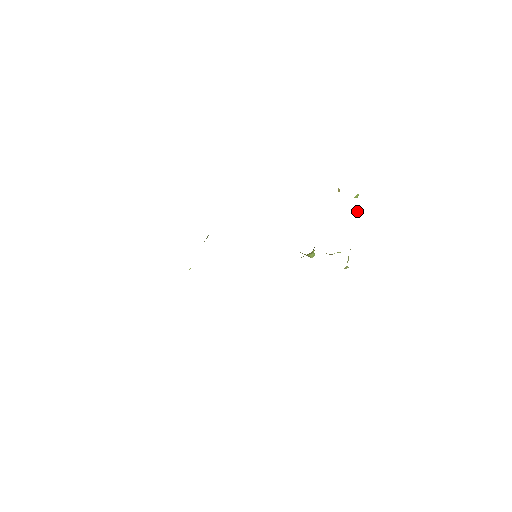
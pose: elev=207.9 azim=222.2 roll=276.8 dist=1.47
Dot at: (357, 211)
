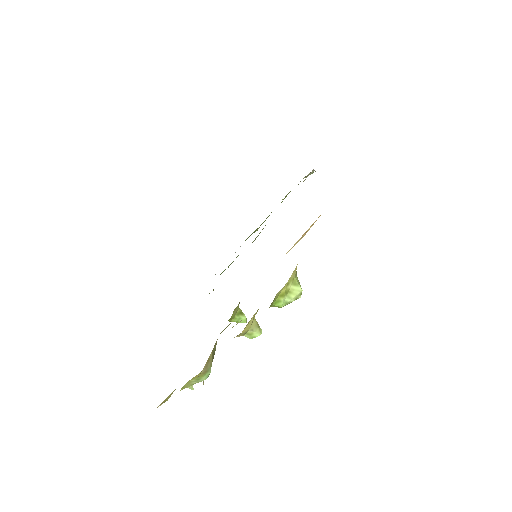
Dot at: (247, 331)
